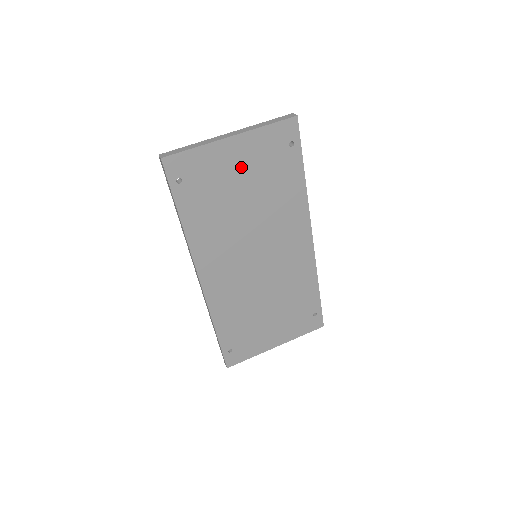
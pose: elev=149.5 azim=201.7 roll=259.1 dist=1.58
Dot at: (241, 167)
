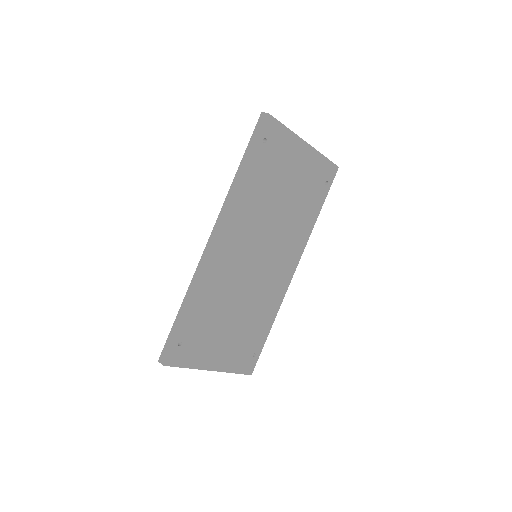
Dot at: (297, 170)
